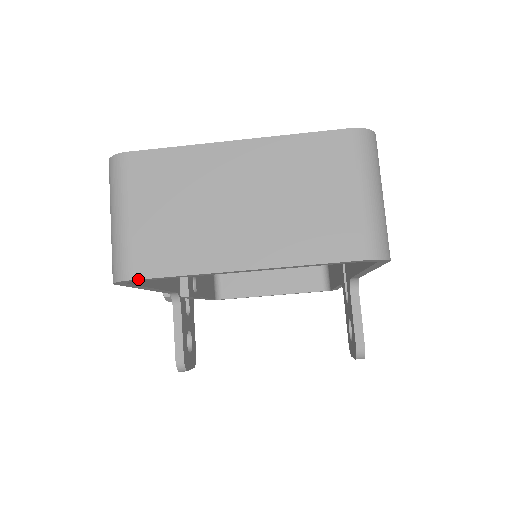
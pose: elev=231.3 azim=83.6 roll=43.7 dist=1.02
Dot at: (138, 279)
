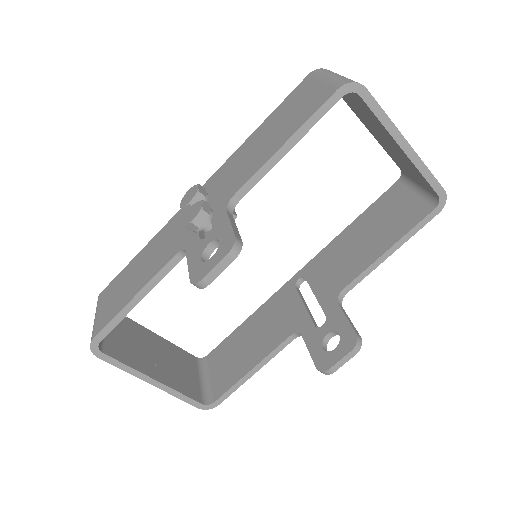
Dot at: occluded
